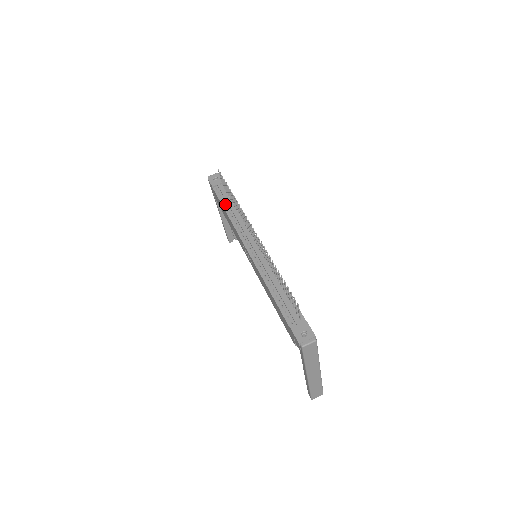
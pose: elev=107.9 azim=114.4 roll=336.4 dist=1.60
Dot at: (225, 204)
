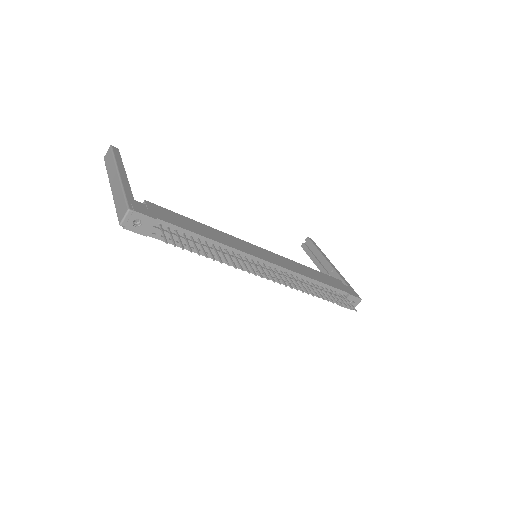
Dot at: occluded
